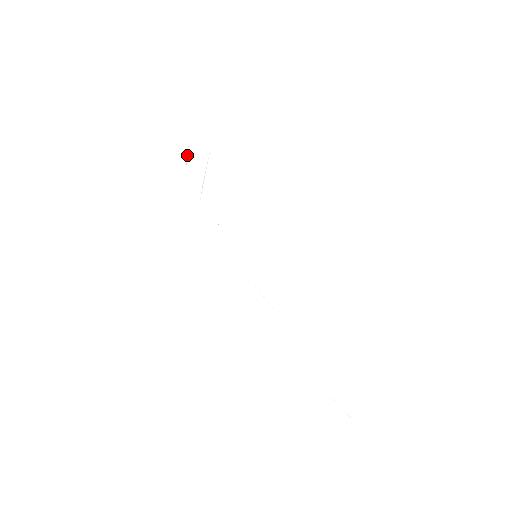
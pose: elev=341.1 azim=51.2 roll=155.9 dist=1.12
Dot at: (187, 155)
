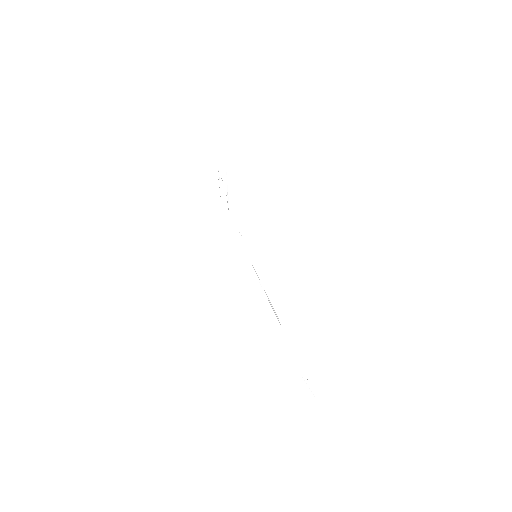
Dot at: occluded
